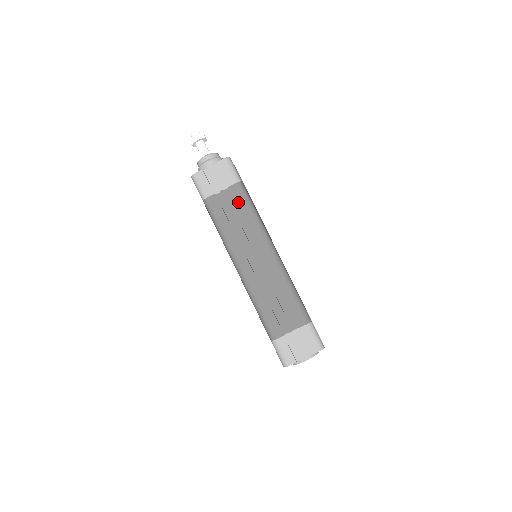
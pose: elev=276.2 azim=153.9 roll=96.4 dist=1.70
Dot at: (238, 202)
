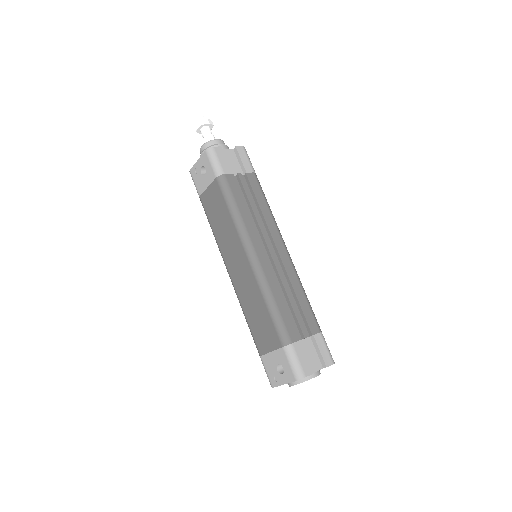
Dot at: (255, 190)
